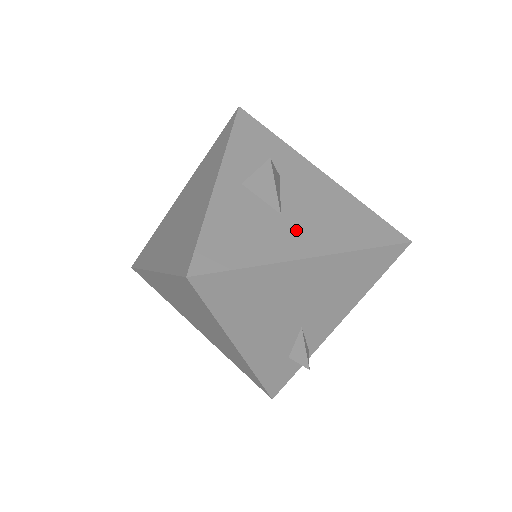
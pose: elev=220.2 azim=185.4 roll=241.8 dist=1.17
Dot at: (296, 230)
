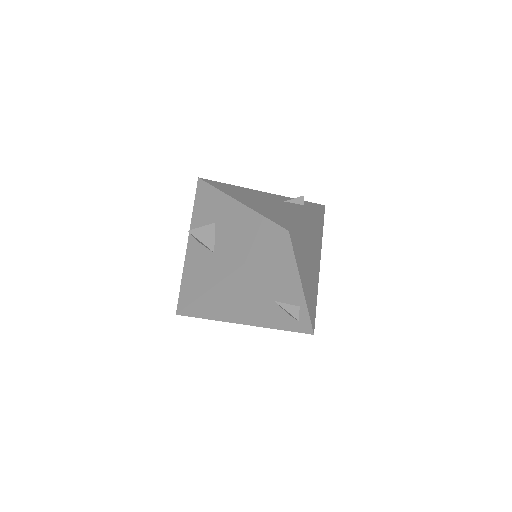
Dot at: (221, 260)
